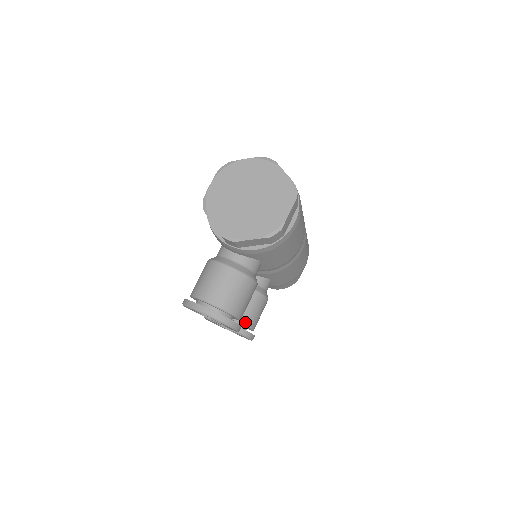
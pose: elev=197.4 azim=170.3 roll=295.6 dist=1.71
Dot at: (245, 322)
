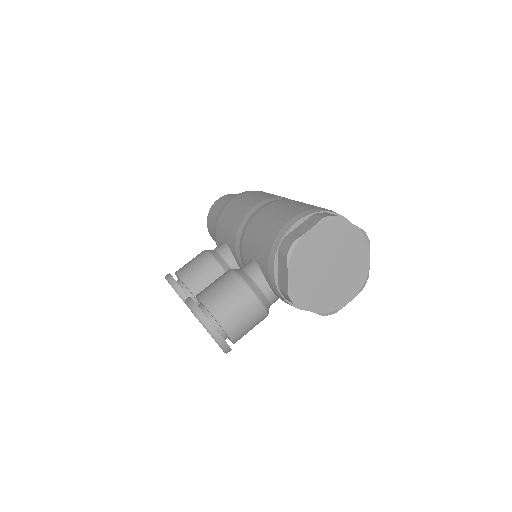
Dot at: occluded
